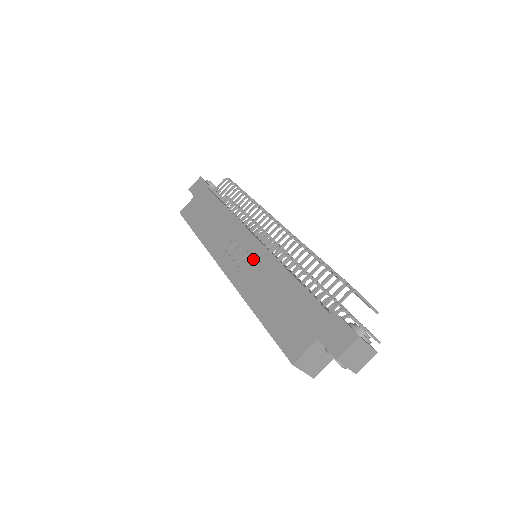
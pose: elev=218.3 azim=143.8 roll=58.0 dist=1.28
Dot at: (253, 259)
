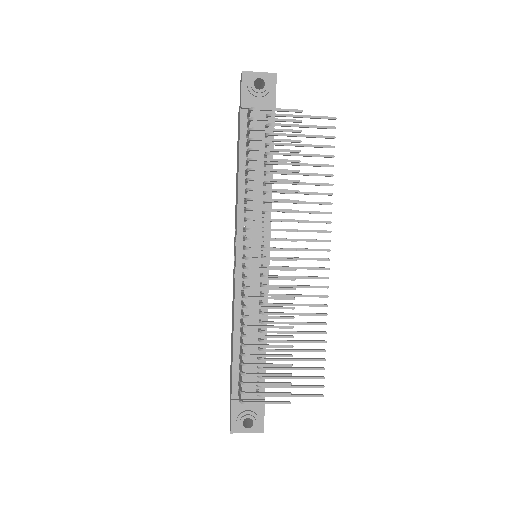
Dot at: (234, 281)
